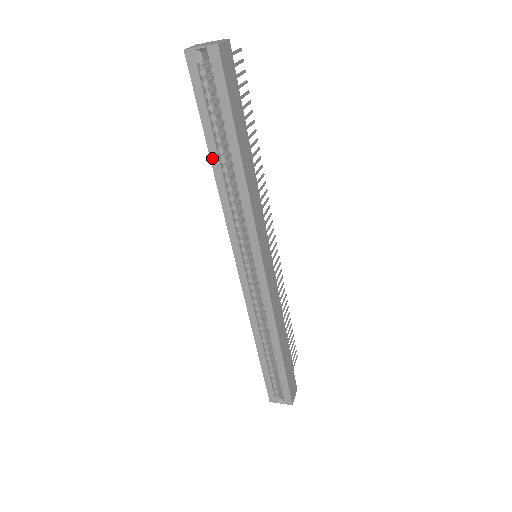
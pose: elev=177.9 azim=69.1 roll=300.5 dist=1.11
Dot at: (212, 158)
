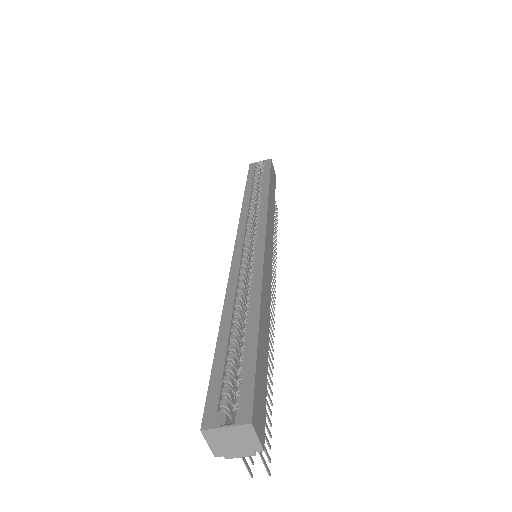
Dot at: (246, 191)
